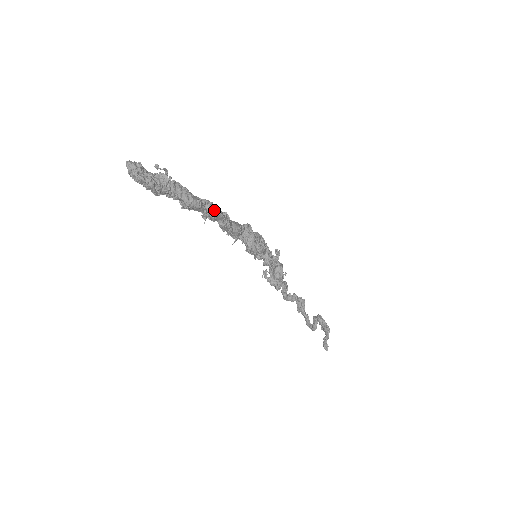
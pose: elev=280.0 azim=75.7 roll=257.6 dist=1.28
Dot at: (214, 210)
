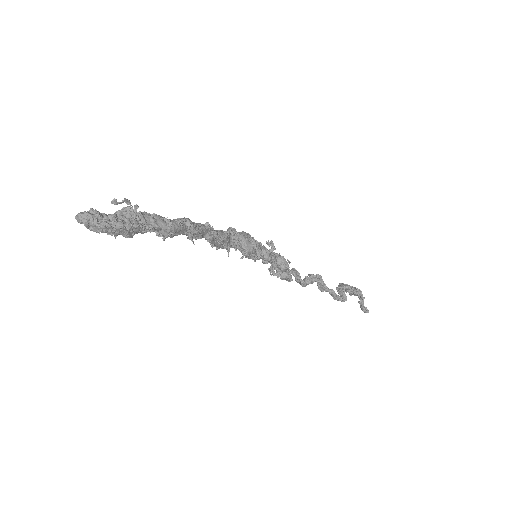
Dot at: (195, 225)
